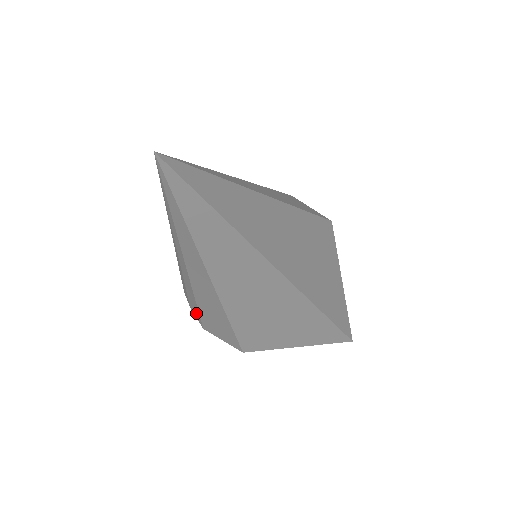
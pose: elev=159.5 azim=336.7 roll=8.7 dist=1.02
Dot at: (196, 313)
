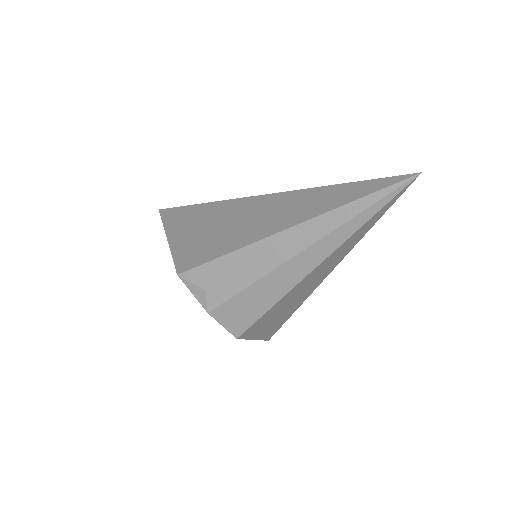
Dot at: (220, 296)
